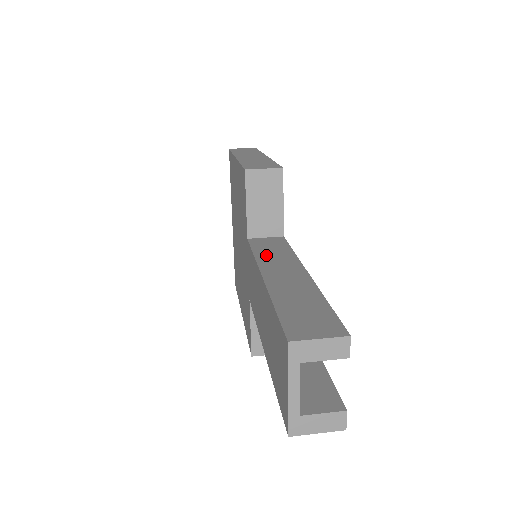
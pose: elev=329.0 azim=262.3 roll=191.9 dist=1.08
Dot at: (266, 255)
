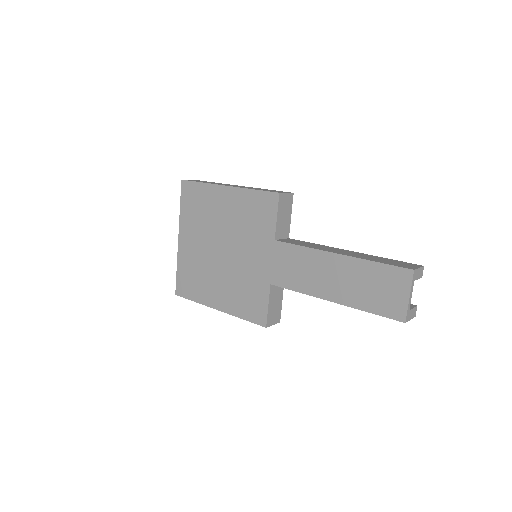
Dot at: (310, 246)
